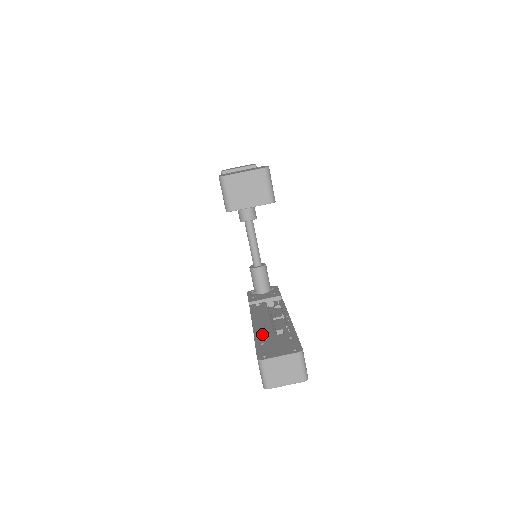
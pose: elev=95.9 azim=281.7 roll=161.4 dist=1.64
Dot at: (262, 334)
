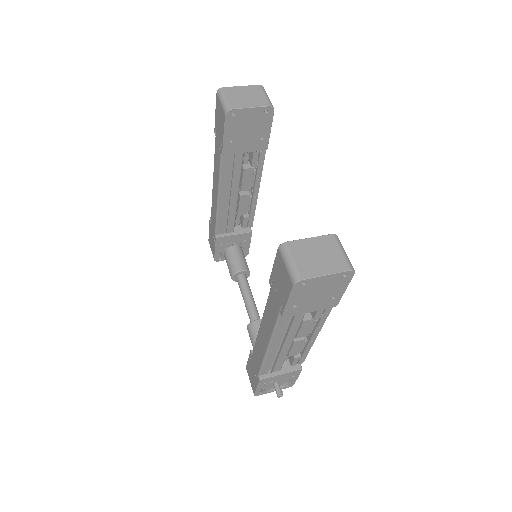
Dot at: occluded
